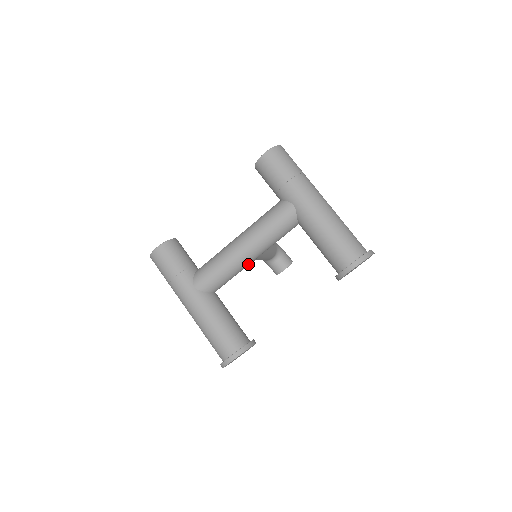
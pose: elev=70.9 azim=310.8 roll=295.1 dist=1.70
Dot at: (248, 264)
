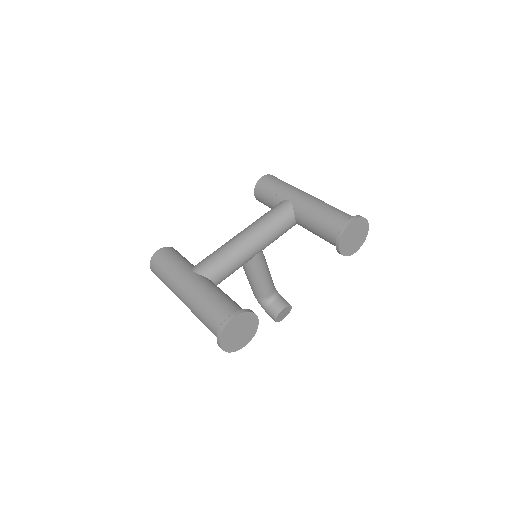
Dot at: (249, 255)
